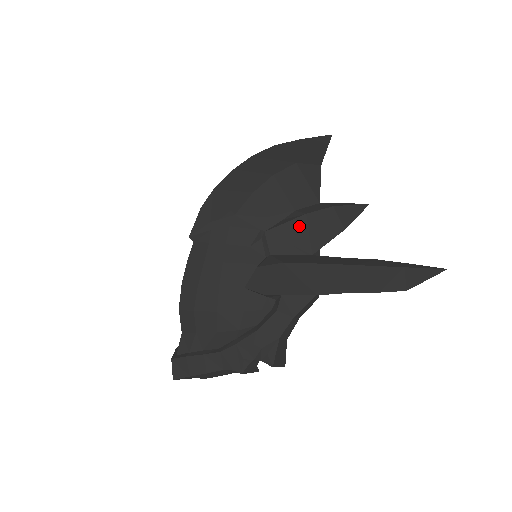
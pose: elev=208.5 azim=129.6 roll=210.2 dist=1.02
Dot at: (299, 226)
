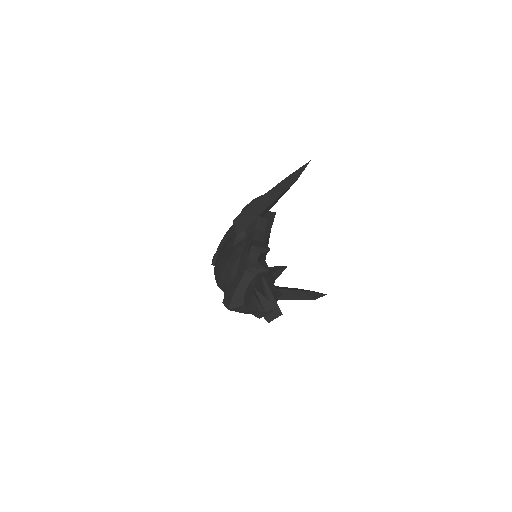
Dot at: occluded
